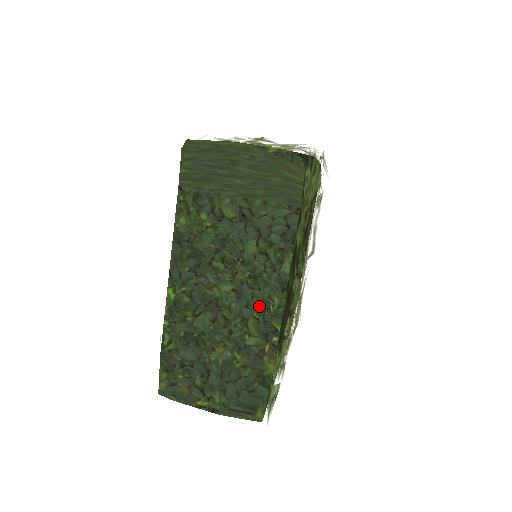
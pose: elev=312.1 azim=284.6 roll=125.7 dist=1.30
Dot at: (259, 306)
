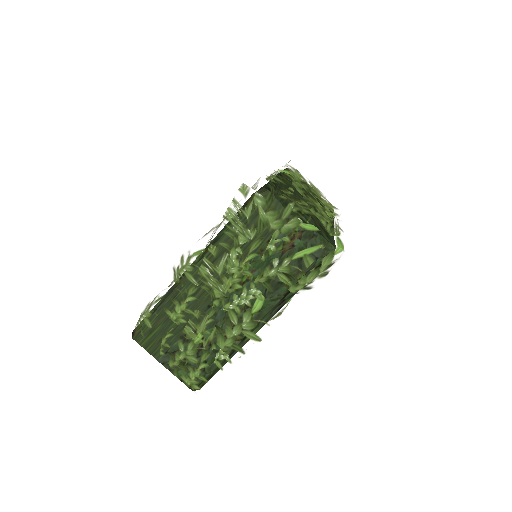
Dot at: occluded
